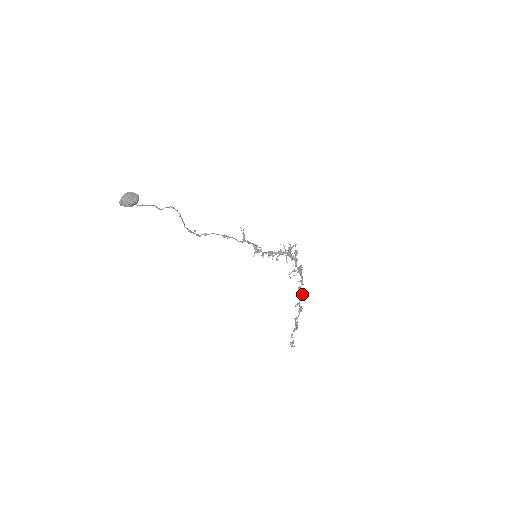
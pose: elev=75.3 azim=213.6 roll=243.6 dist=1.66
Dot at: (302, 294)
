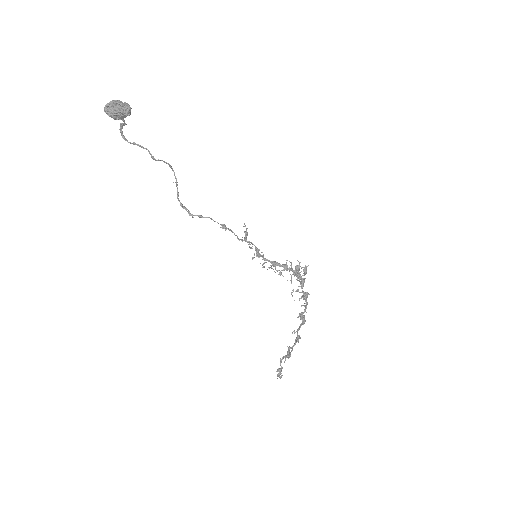
Dot at: (303, 322)
